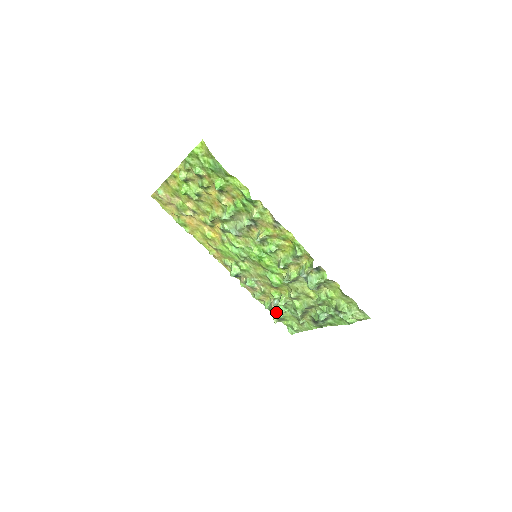
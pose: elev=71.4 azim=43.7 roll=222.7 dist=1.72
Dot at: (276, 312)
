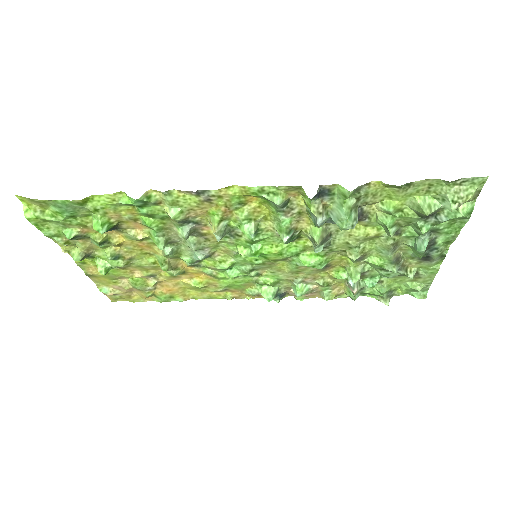
Dot at: (372, 291)
